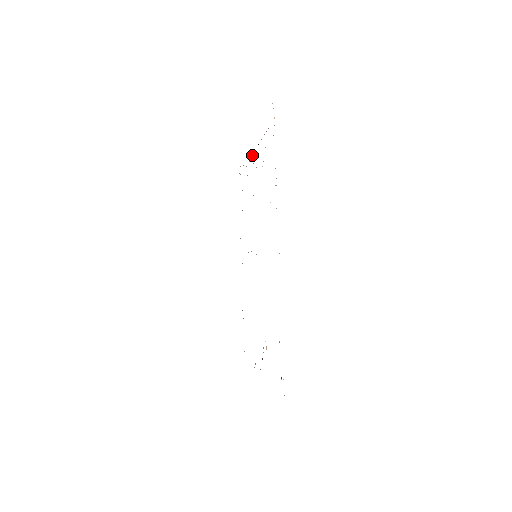
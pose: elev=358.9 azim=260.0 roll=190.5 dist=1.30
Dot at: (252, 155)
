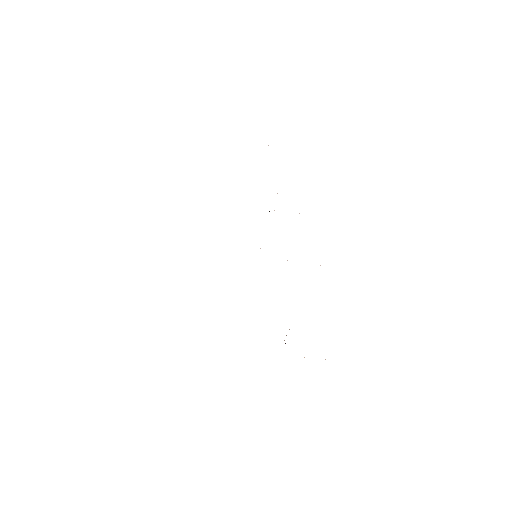
Dot at: occluded
